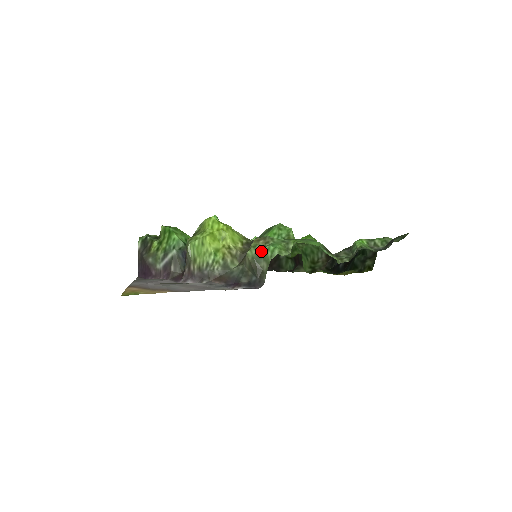
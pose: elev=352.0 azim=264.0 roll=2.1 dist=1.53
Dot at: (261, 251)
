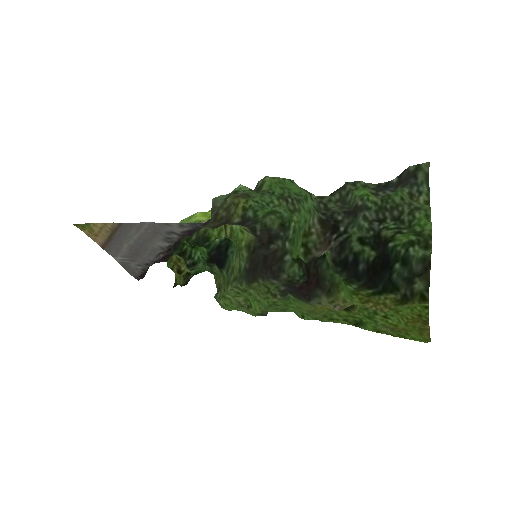
Dot at: (229, 196)
